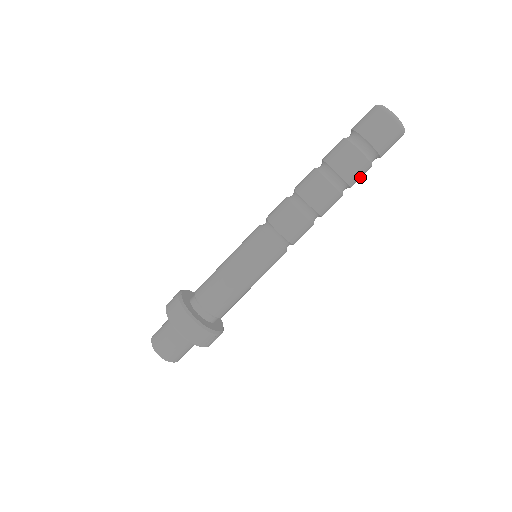
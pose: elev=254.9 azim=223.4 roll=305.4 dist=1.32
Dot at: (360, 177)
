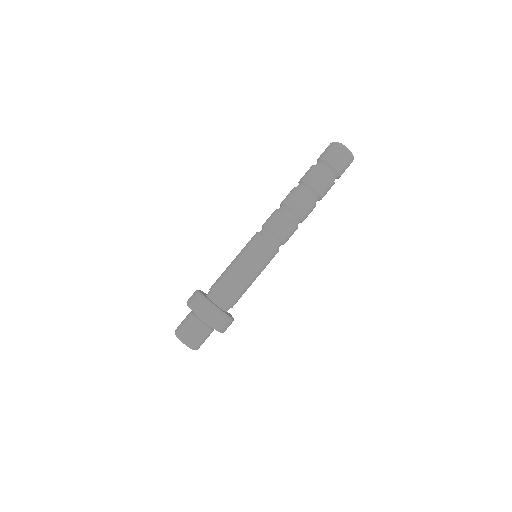
Dot at: occluded
